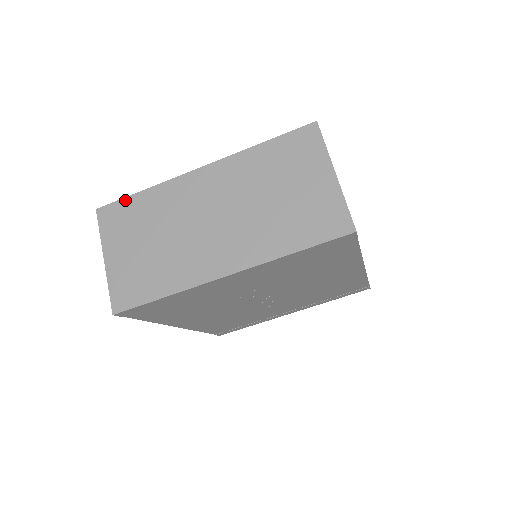
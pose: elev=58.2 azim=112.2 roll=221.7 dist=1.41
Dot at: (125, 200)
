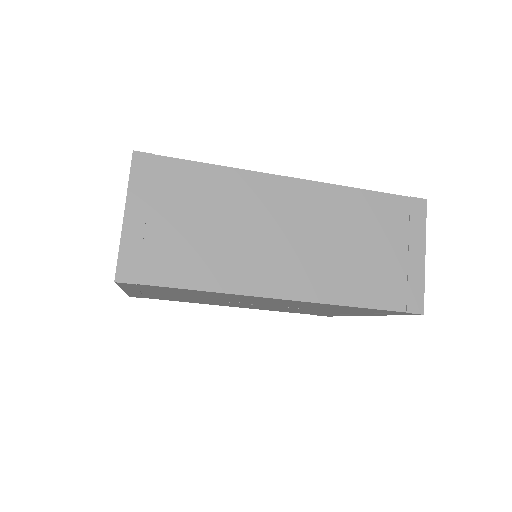
Dot at: occluded
